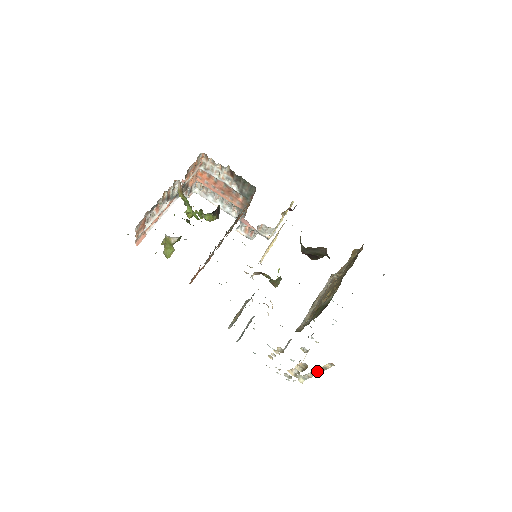
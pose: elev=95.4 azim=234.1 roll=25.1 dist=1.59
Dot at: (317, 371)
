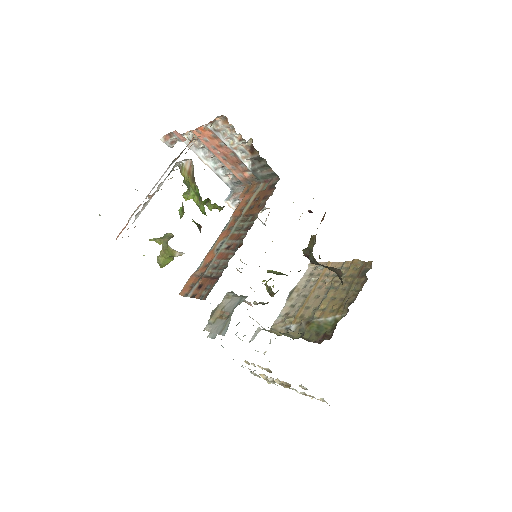
Dot at: (300, 393)
